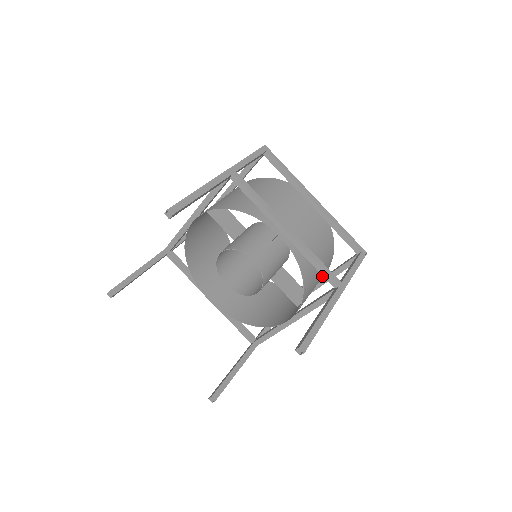
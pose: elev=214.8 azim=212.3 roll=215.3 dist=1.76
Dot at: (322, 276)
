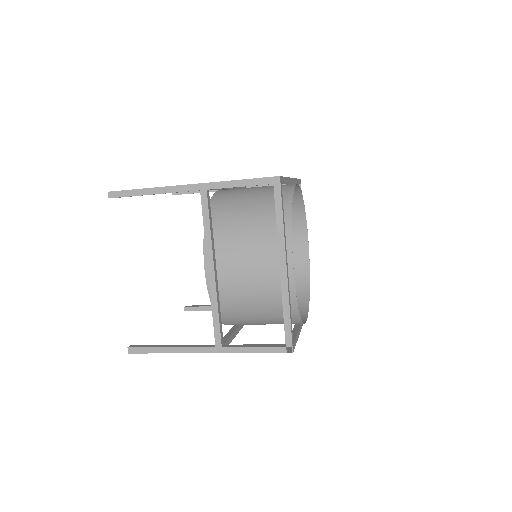
Dot at: occluded
